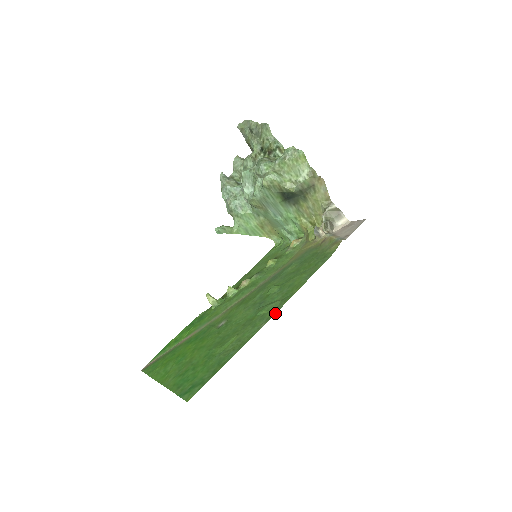
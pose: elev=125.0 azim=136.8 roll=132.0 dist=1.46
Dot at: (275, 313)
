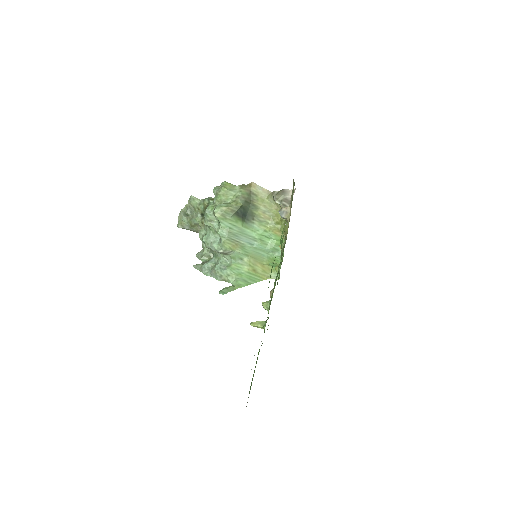
Dot at: occluded
